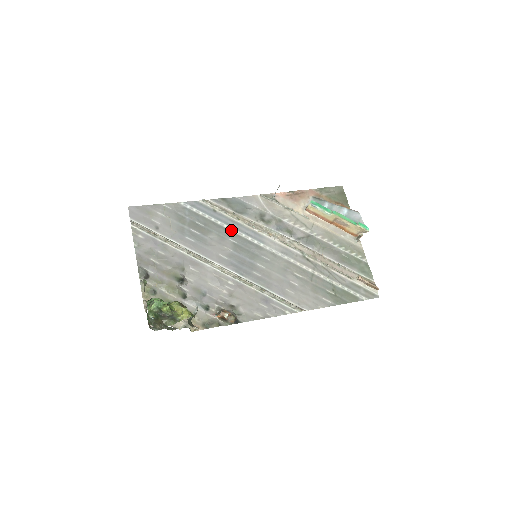
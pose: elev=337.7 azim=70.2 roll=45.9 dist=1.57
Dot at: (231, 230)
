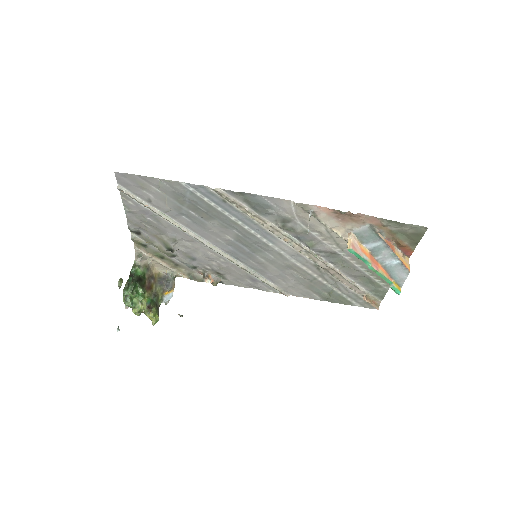
Dot at: (239, 223)
